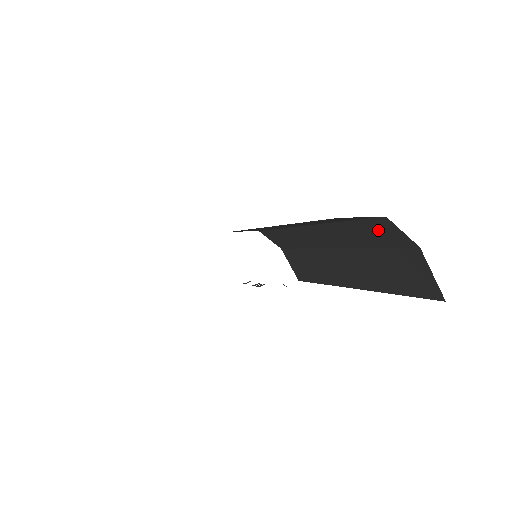
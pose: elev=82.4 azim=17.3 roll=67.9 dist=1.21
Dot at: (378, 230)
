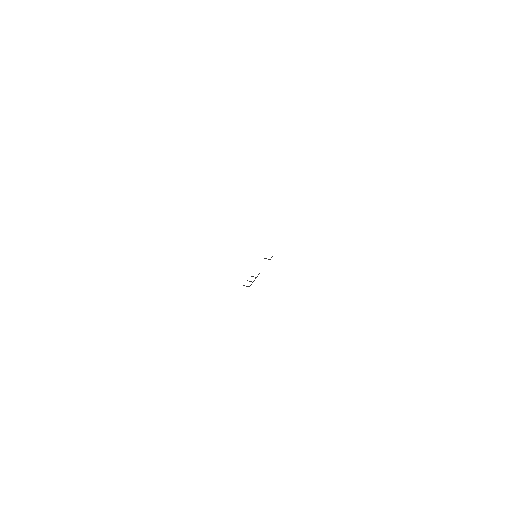
Dot at: occluded
